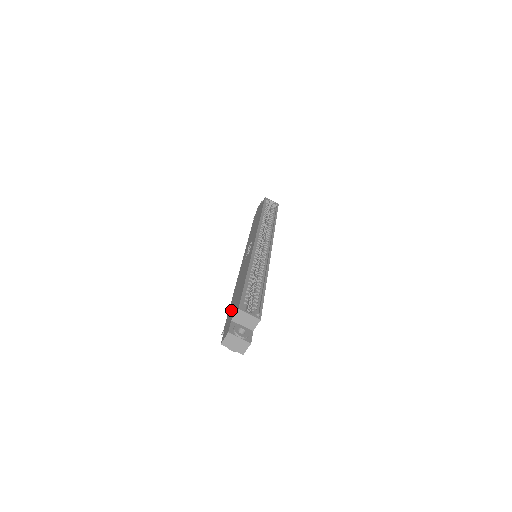
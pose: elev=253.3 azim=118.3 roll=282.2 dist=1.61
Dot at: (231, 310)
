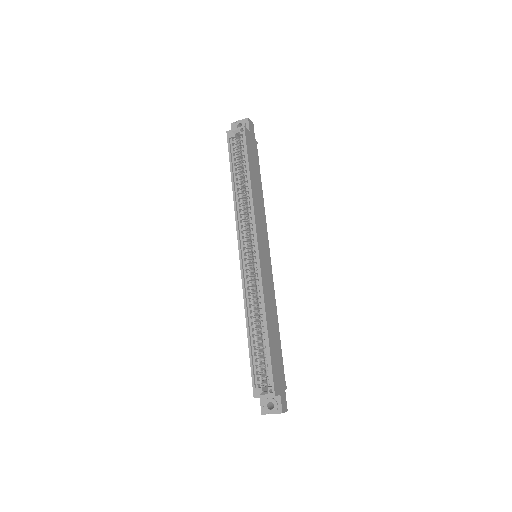
Dot at: occluded
